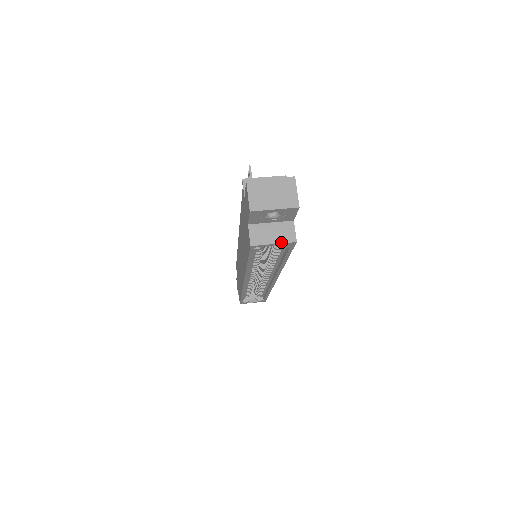
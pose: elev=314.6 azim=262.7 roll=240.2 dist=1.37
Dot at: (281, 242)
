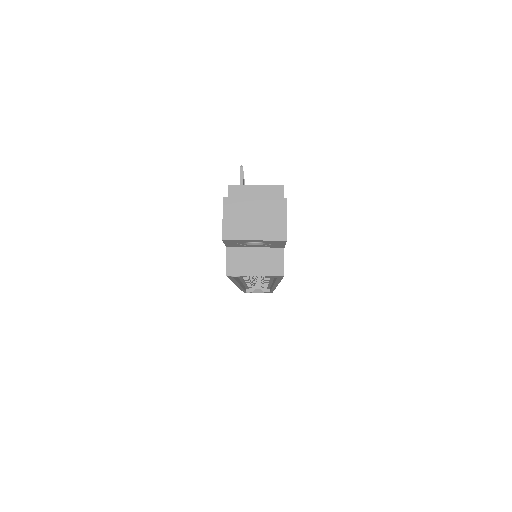
Dot at: (264, 274)
